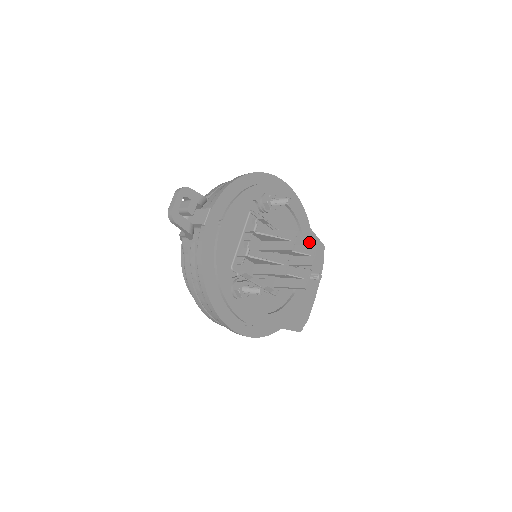
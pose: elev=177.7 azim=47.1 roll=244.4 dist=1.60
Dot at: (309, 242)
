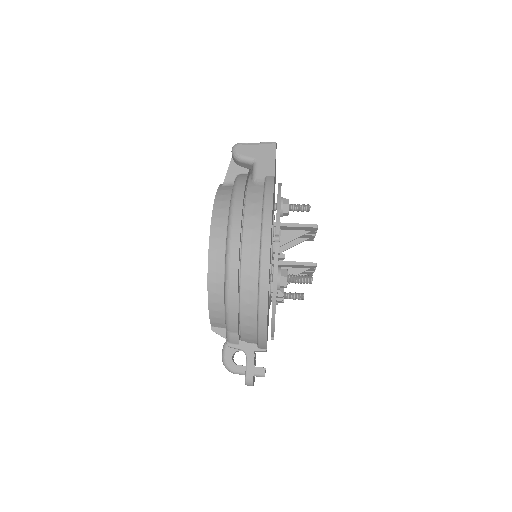
Dot at: occluded
